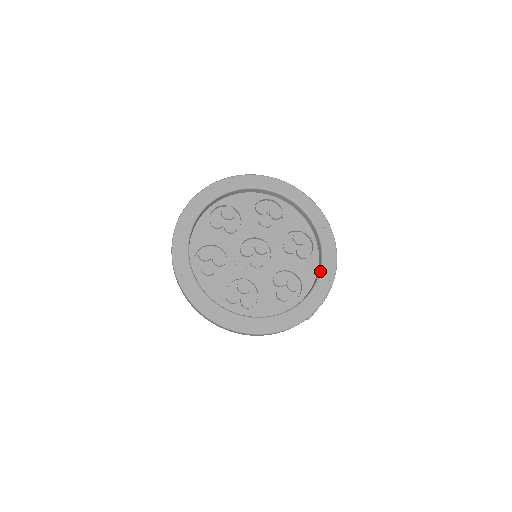
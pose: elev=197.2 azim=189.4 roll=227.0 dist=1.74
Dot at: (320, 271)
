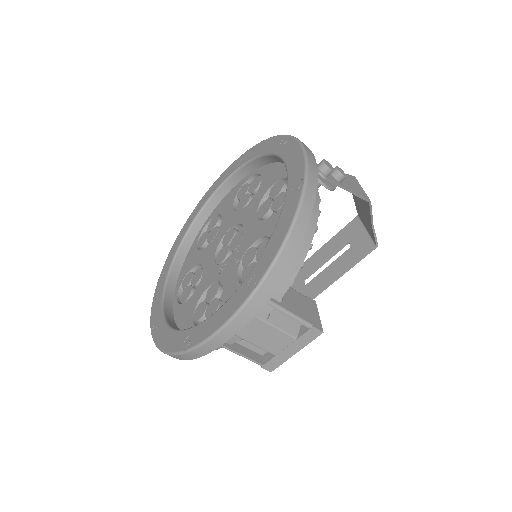
Dot at: (270, 155)
